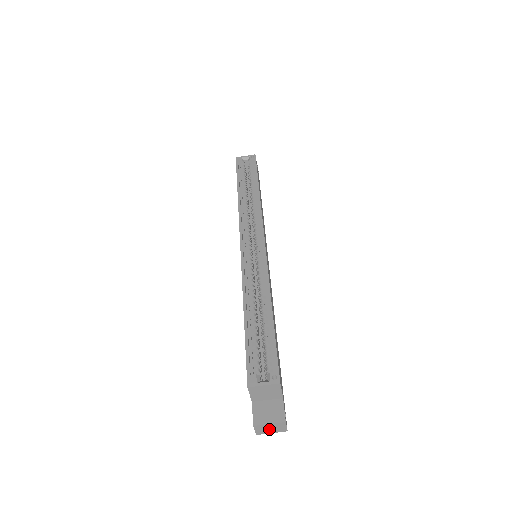
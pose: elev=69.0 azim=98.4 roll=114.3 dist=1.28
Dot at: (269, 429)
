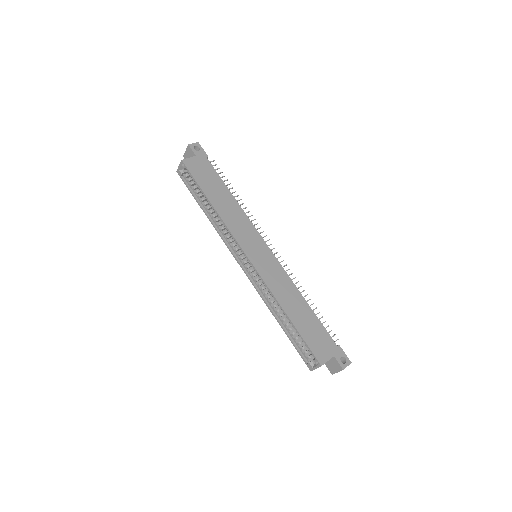
Dot at: occluded
